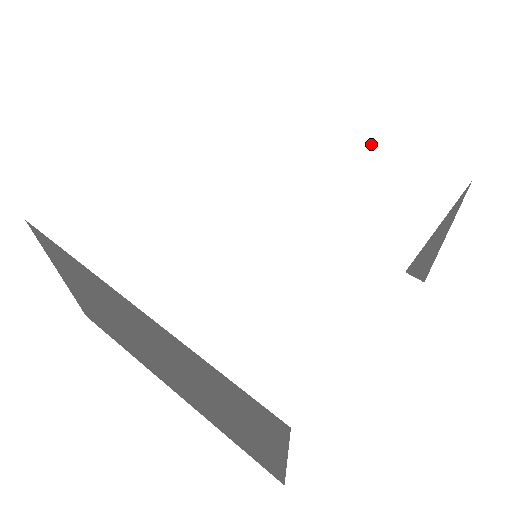
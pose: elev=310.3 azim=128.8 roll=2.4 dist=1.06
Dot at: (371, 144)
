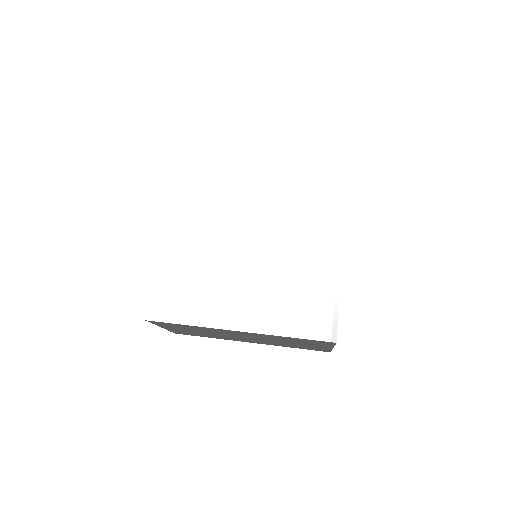
Dot at: (288, 167)
